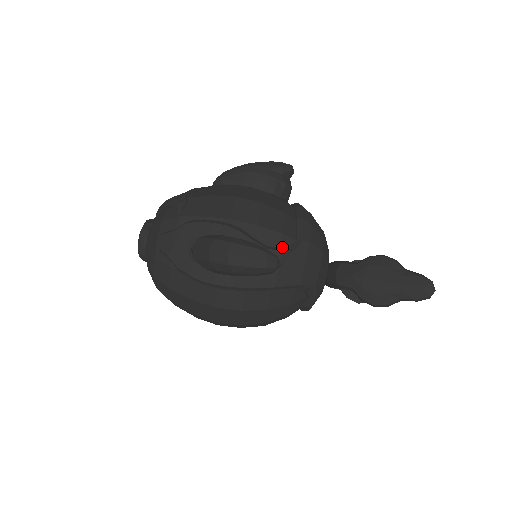
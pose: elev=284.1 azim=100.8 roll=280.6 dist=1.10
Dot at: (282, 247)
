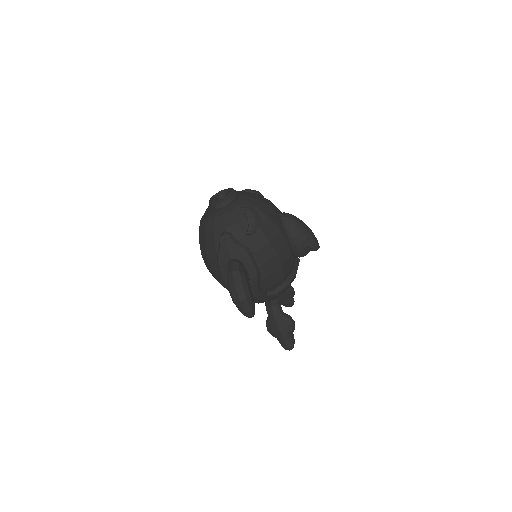
Dot at: (265, 290)
